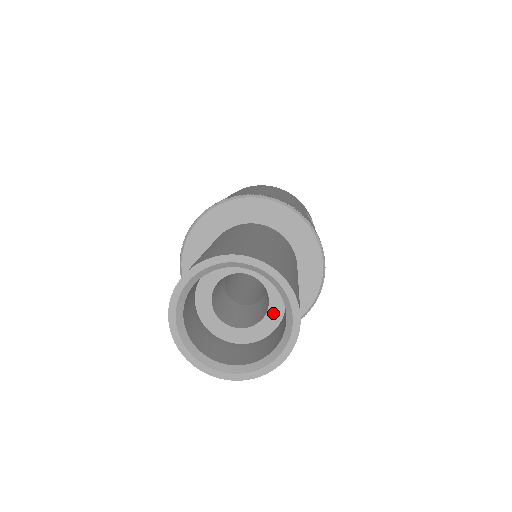
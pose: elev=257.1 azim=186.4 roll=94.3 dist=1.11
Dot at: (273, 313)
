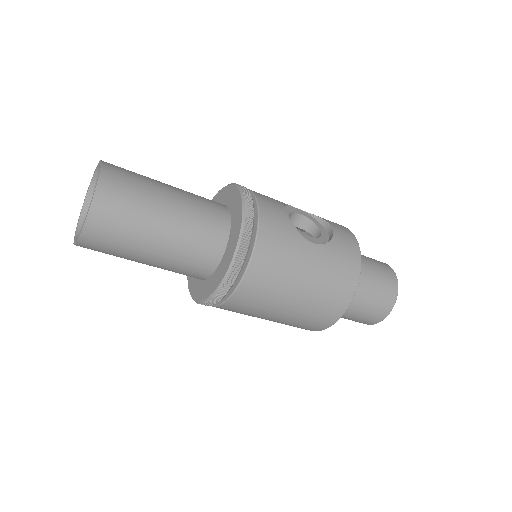
Dot at: occluded
